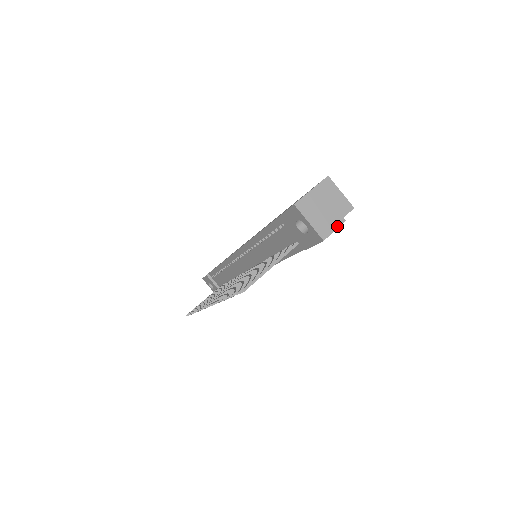
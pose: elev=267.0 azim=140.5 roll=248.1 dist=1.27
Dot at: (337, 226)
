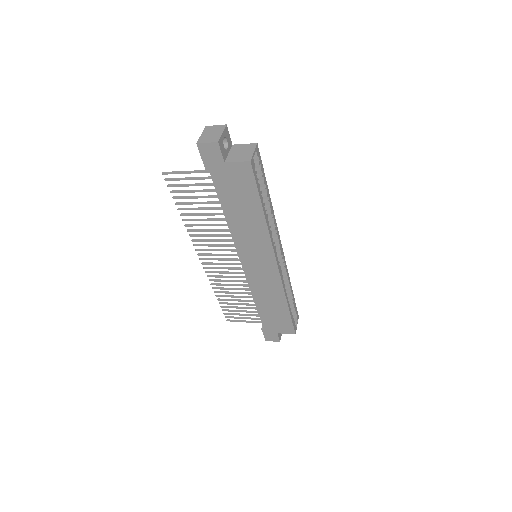
Dot at: (211, 142)
